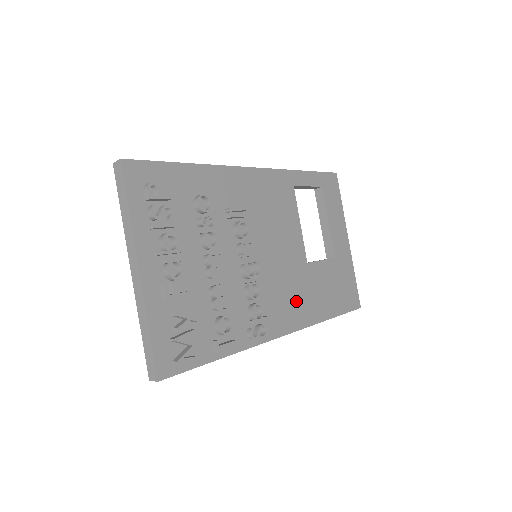
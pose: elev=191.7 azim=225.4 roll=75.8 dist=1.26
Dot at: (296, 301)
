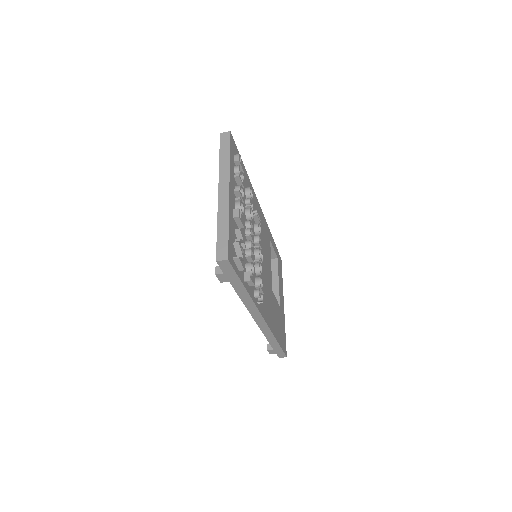
Dot at: (268, 306)
